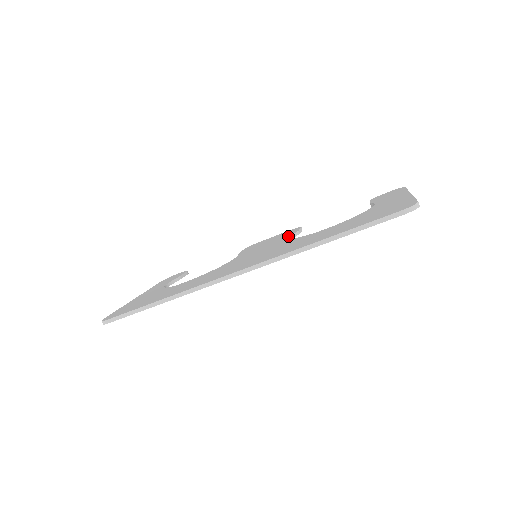
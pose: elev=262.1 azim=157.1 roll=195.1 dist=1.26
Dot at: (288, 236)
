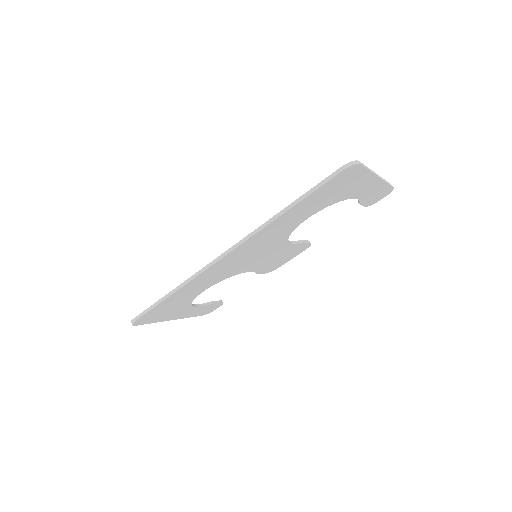
Dot at: occluded
